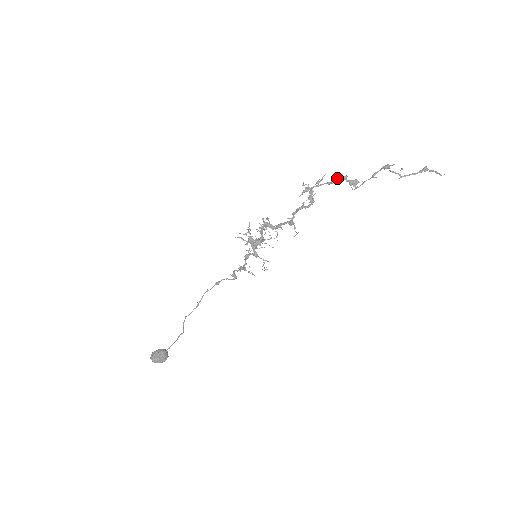
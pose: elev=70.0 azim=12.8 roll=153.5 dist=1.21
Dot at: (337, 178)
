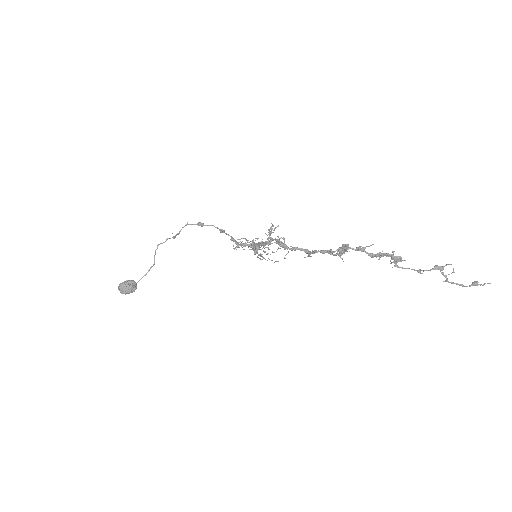
Dot at: (382, 254)
